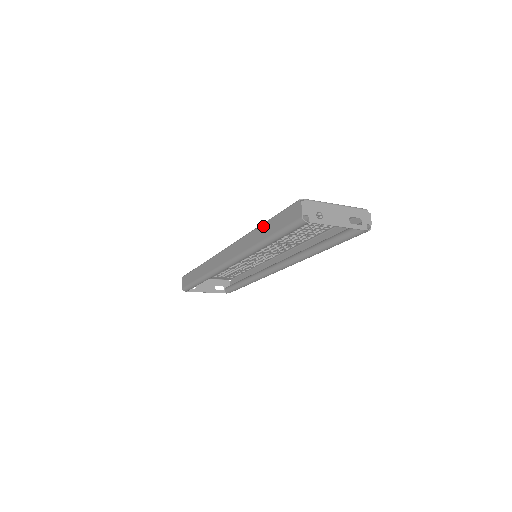
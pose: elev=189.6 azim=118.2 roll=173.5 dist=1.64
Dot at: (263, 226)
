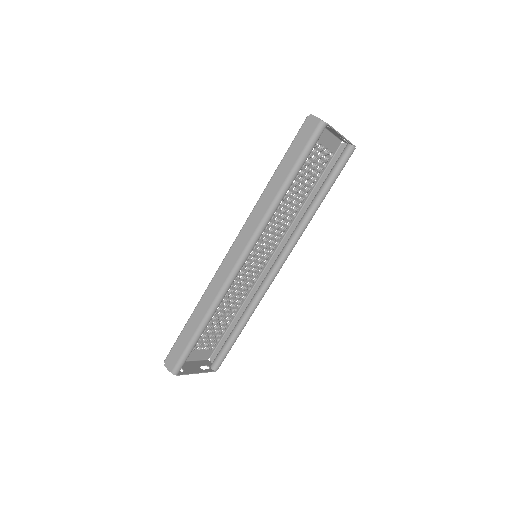
Dot at: (275, 174)
